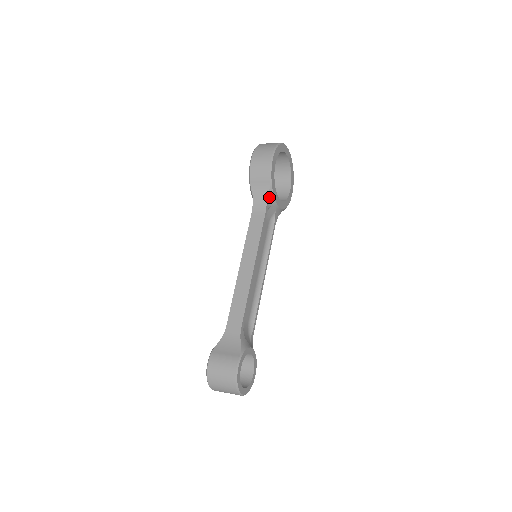
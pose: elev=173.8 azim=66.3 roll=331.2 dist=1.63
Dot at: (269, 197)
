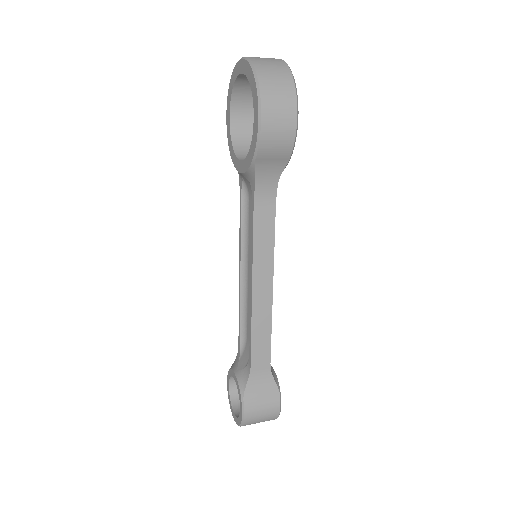
Dot at: (279, 175)
